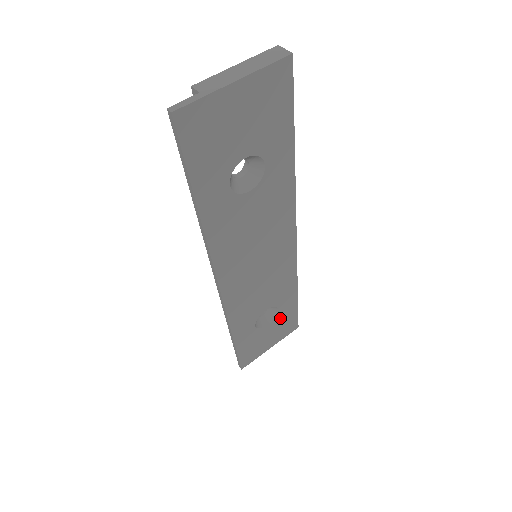
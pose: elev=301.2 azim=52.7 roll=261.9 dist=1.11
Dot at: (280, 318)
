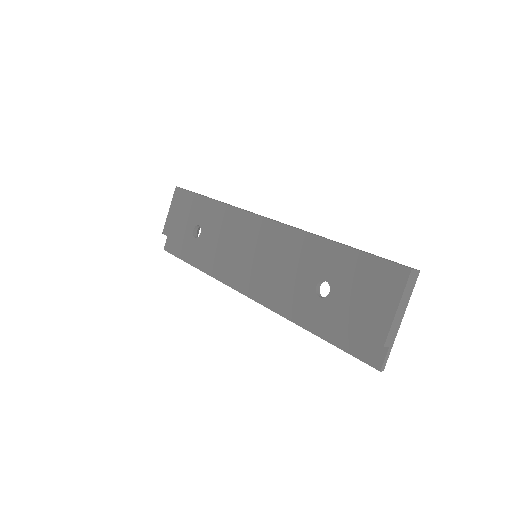
Dot at: occluded
